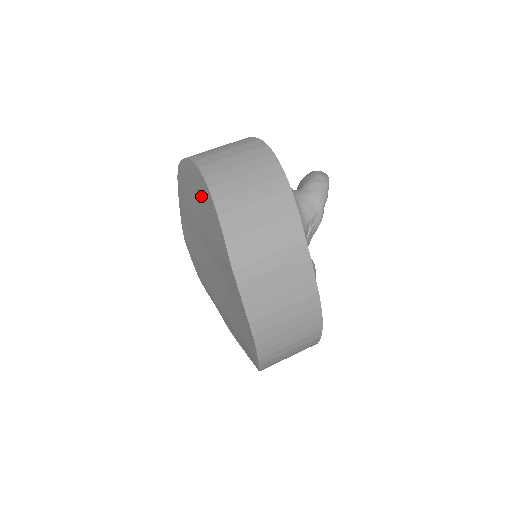
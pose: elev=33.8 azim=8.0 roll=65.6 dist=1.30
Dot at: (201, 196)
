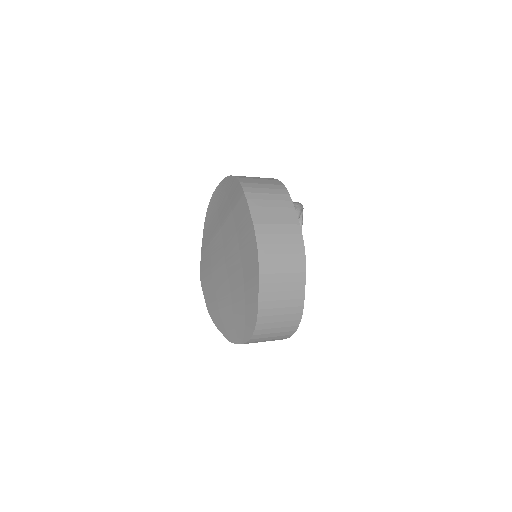
Dot at: (224, 193)
